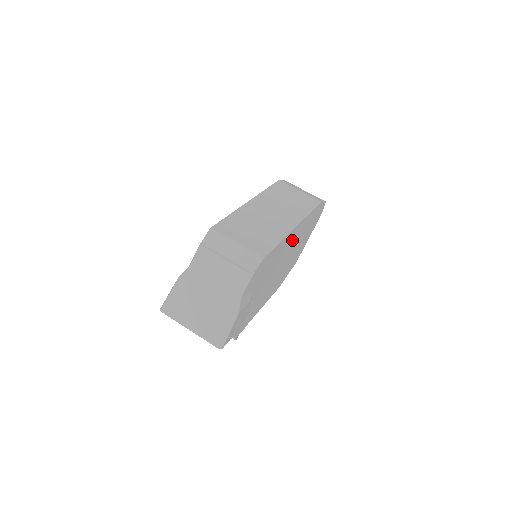
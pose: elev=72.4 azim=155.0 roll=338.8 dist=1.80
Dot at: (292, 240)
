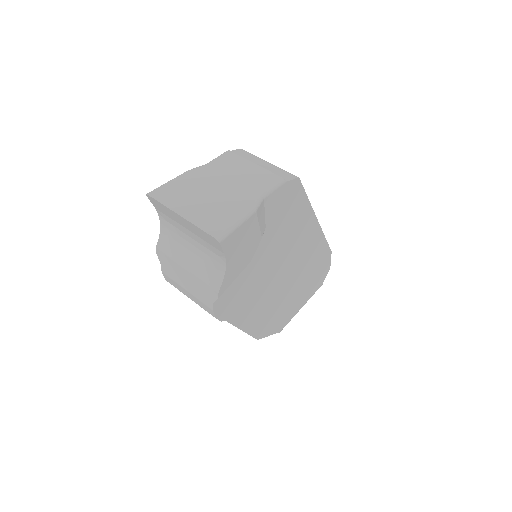
Dot at: (305, 245)
